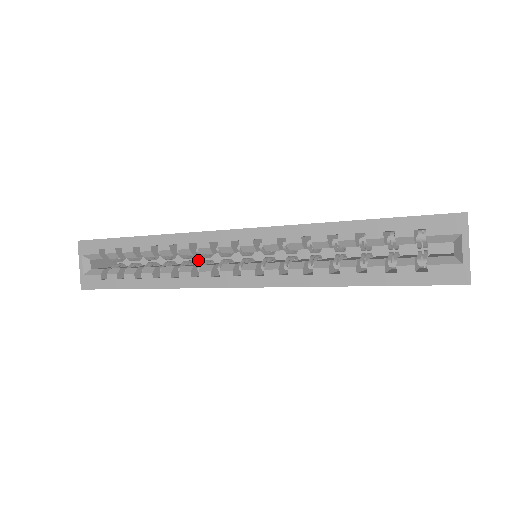
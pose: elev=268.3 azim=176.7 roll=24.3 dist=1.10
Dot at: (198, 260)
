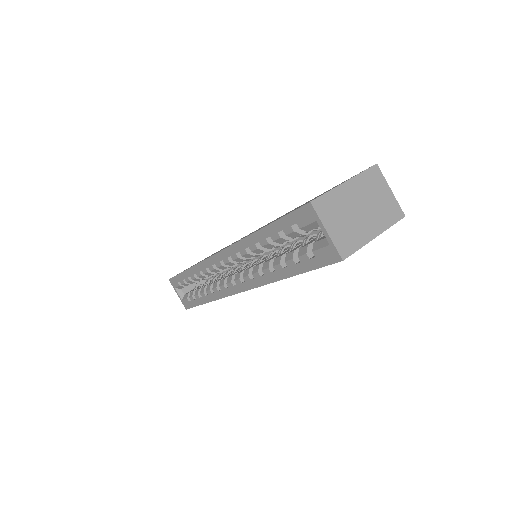
Dot at: (235, 267)
